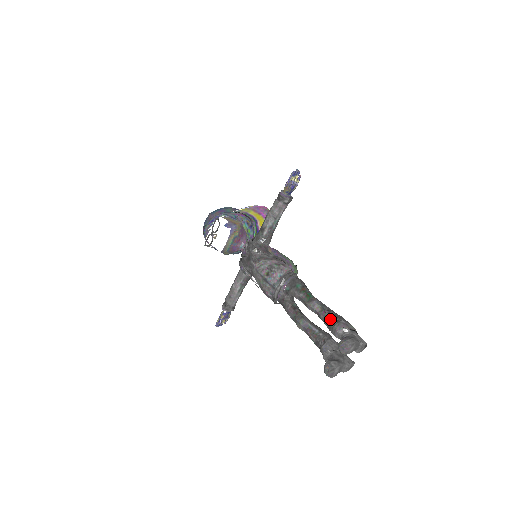
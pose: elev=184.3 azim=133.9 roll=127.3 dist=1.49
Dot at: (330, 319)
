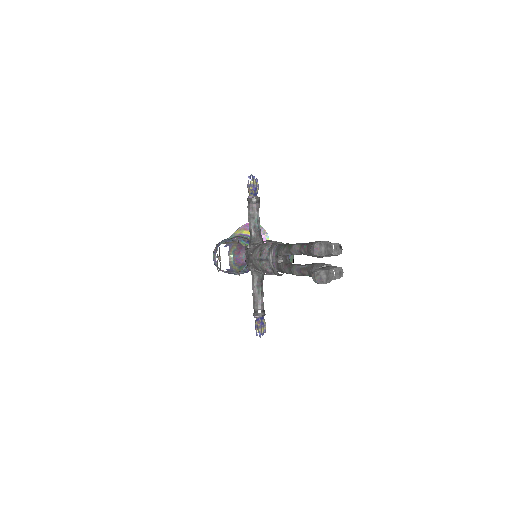
Dot at: (307, 247)
